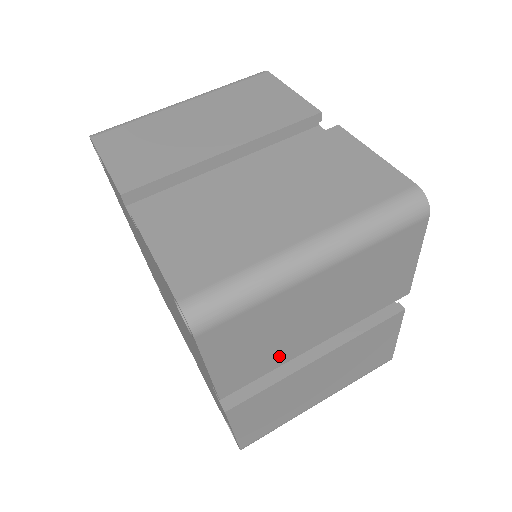
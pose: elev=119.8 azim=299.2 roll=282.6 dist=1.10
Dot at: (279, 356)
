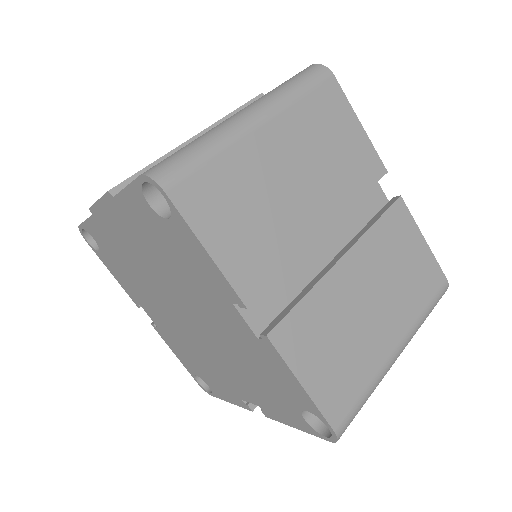
Dot at: occluded
